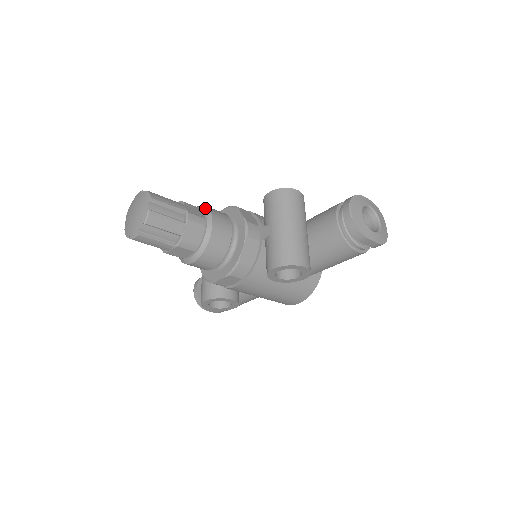
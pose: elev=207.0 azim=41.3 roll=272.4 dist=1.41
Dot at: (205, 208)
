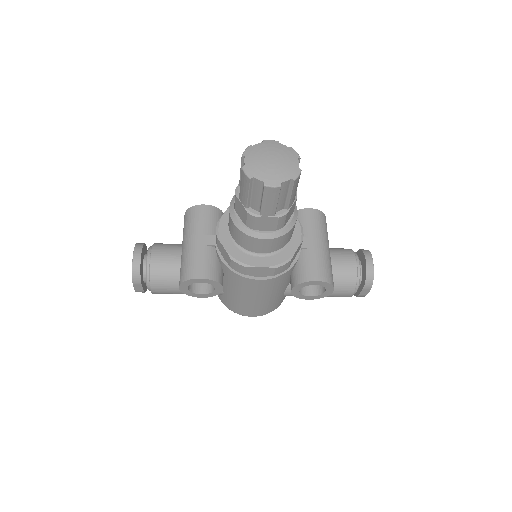
Dot at: occluded
